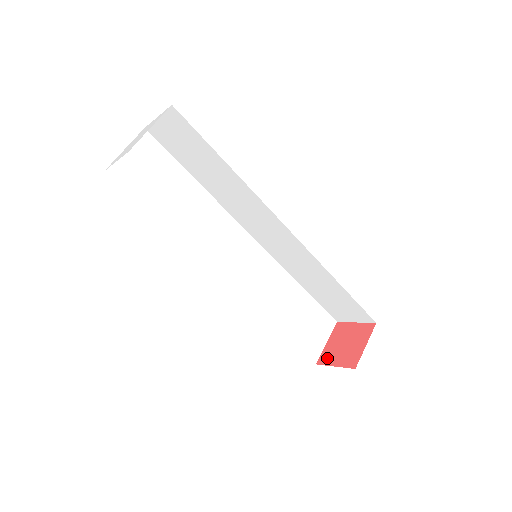
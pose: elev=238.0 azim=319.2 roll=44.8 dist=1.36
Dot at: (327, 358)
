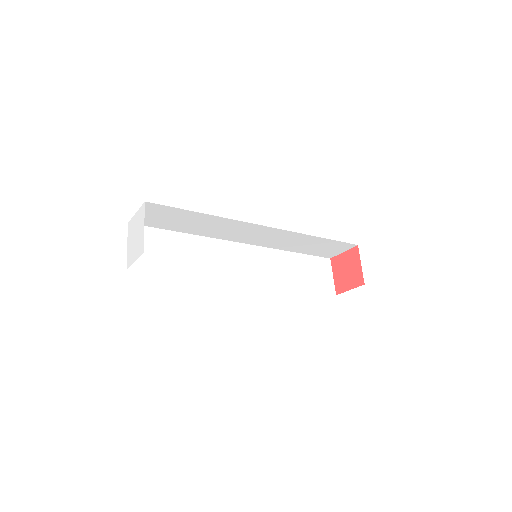
Dot at: (335, 264)
